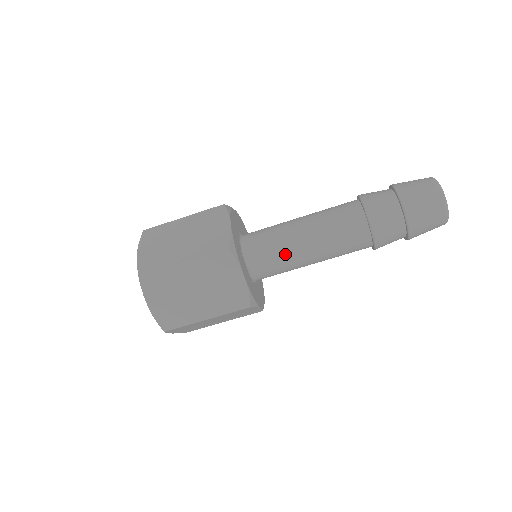
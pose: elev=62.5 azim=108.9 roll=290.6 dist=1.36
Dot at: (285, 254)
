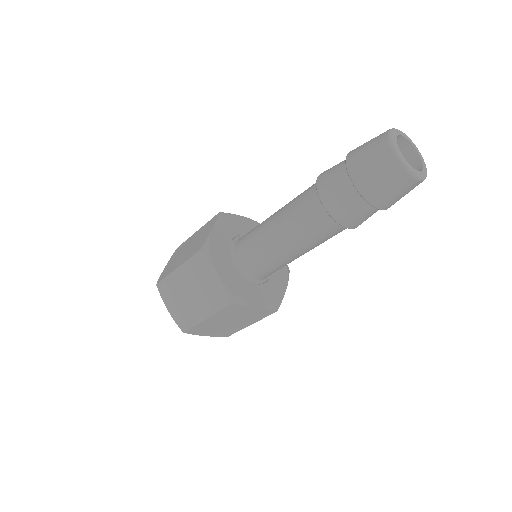
Dot at: (261, 249)
